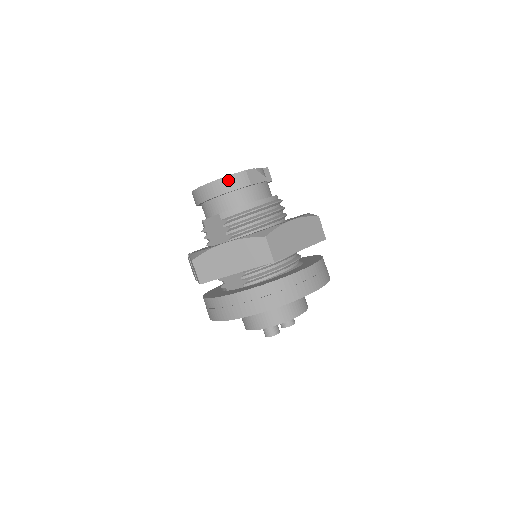
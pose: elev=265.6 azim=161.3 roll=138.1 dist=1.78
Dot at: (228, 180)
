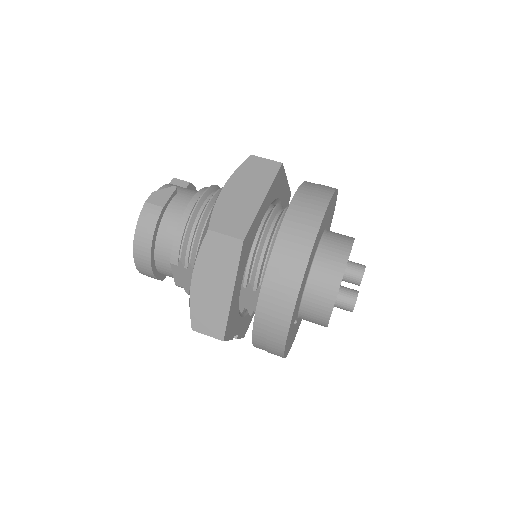
Dot at: (141, 228)
